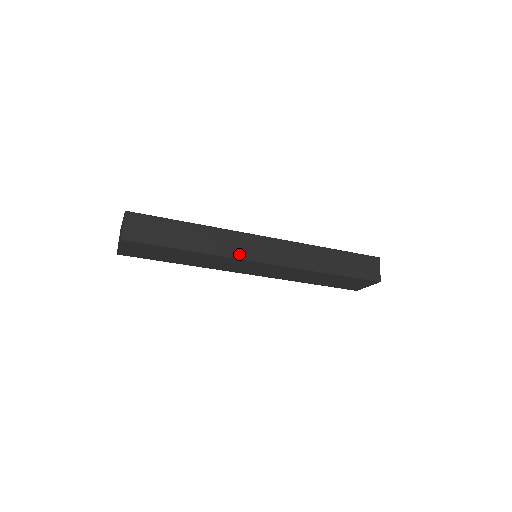
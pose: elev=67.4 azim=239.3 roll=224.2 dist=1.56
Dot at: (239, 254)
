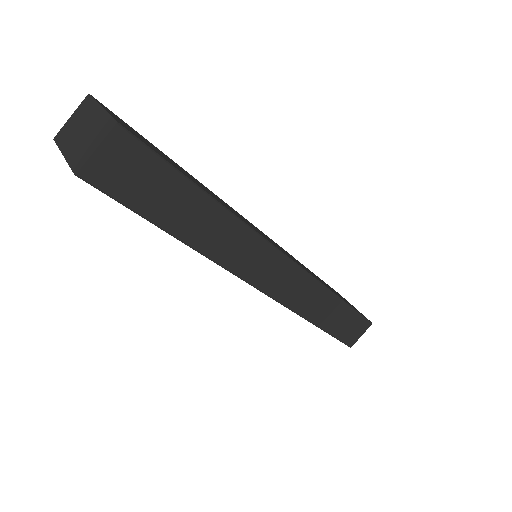
Dot at: (241, 270)
